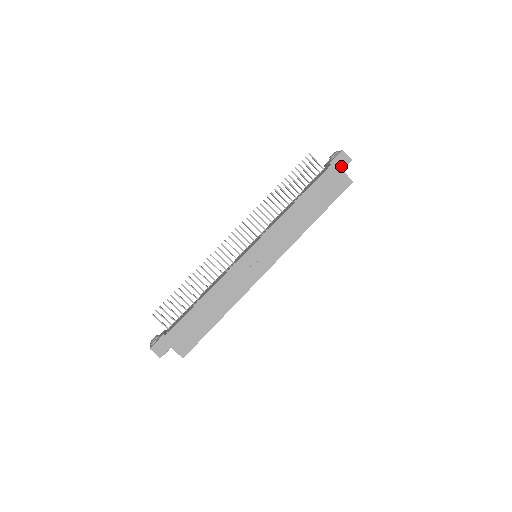
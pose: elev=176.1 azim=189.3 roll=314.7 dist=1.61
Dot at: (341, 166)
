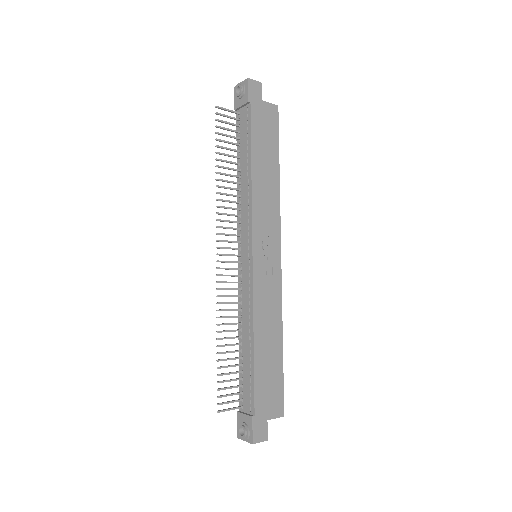
Dot at: (259, 97)
